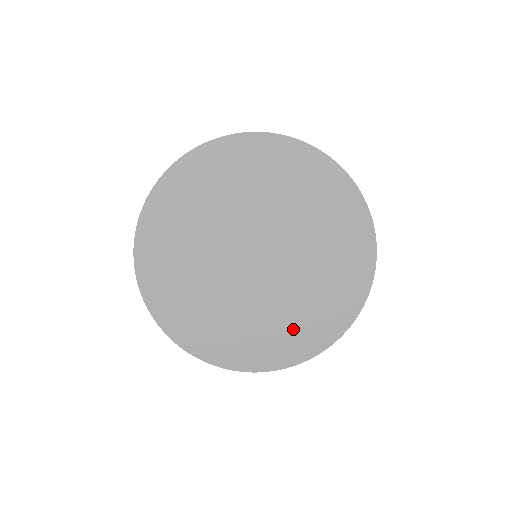
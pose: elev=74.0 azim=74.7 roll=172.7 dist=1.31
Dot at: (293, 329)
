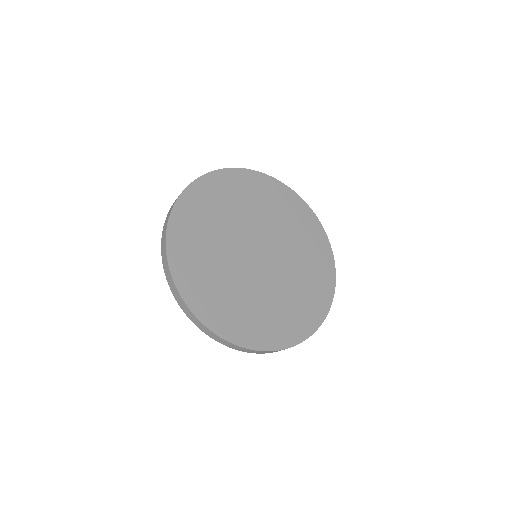
Dot at: (258, 319)
